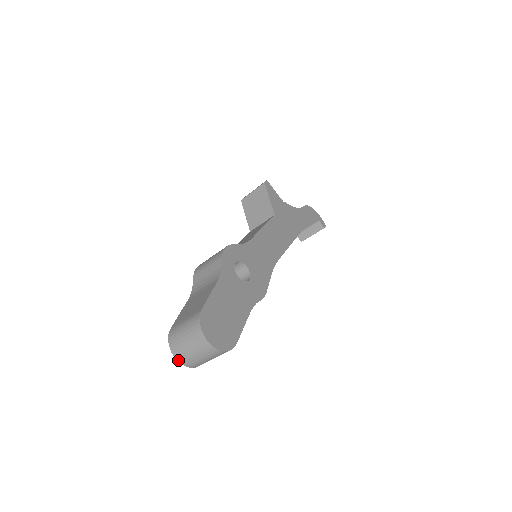
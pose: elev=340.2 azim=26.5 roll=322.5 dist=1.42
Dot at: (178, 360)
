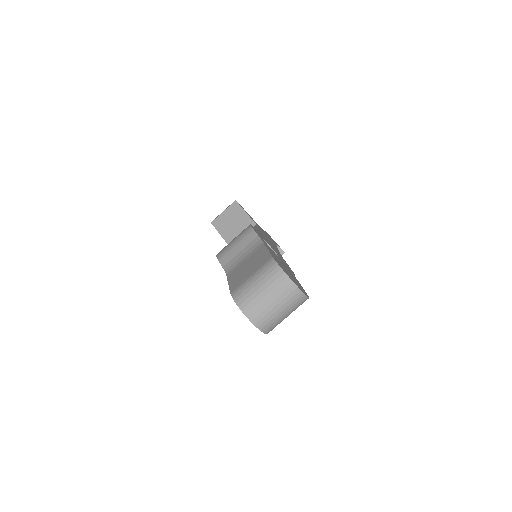
Dot at: (252, 321)
